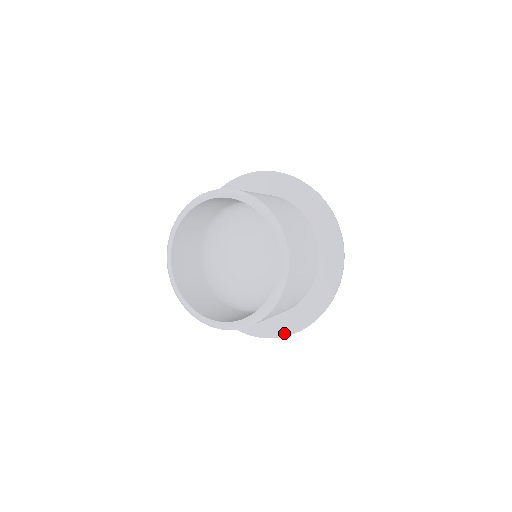
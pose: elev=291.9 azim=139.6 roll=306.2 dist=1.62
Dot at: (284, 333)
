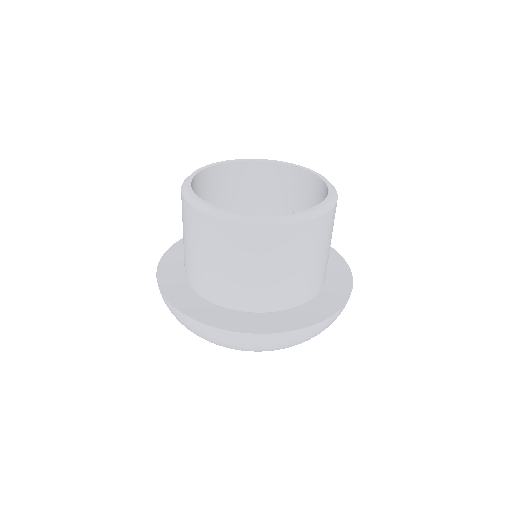
Dot at: (243, 329)
